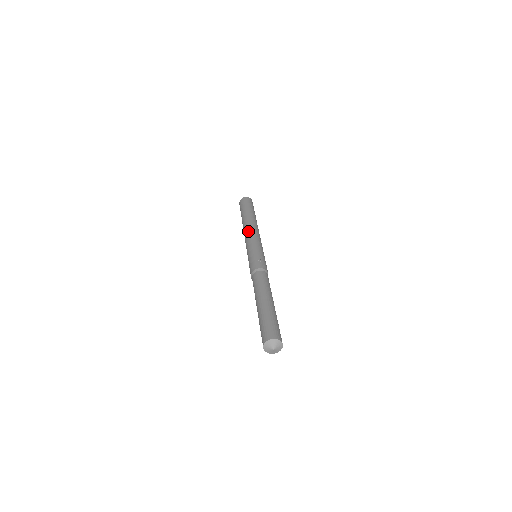
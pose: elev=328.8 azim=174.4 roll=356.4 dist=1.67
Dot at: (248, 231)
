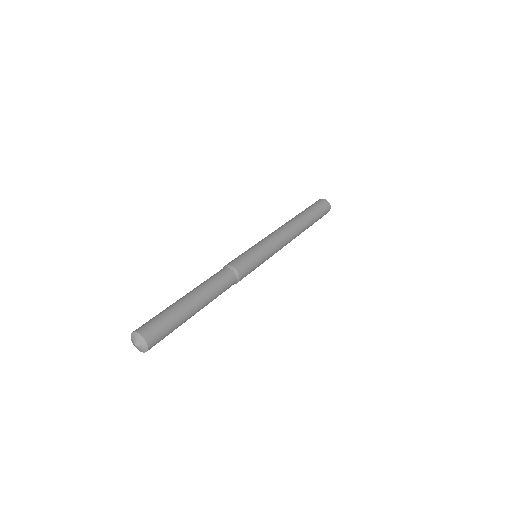
Dot at: occluded
